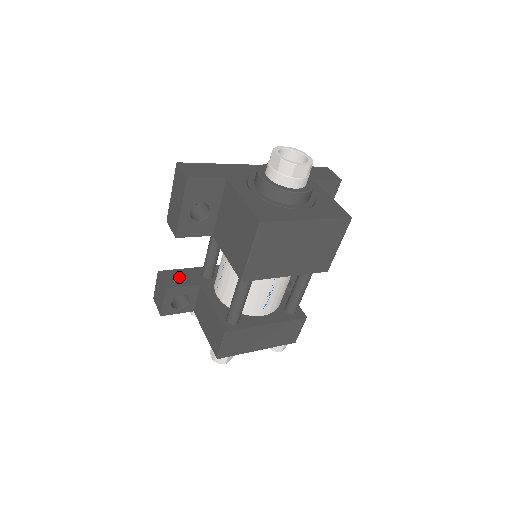
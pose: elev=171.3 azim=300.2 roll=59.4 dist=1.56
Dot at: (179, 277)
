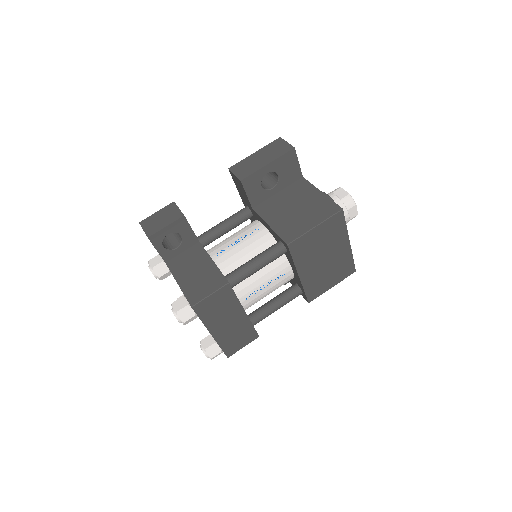
Dot at: occluded
